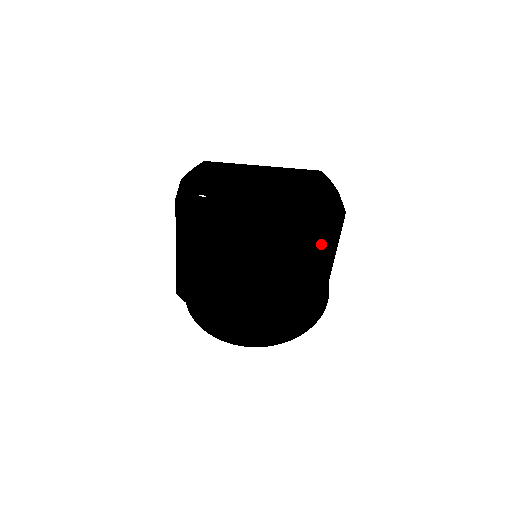
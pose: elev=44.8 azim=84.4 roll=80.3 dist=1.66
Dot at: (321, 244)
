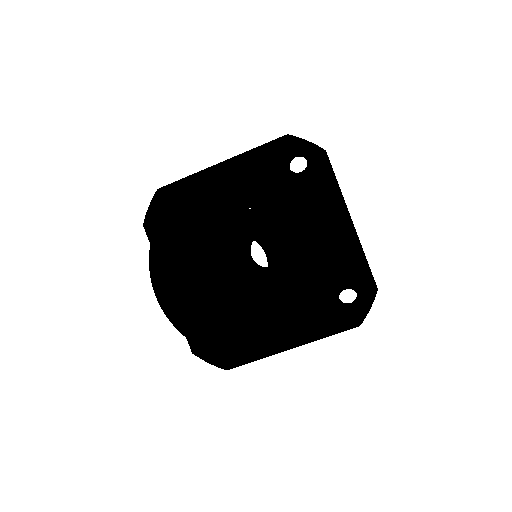
Dot at: (321, 204)
